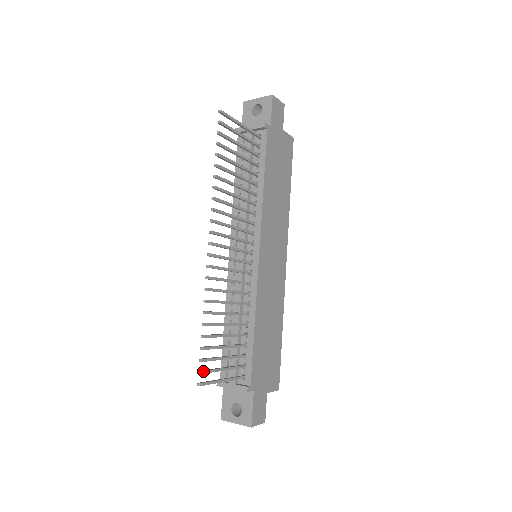
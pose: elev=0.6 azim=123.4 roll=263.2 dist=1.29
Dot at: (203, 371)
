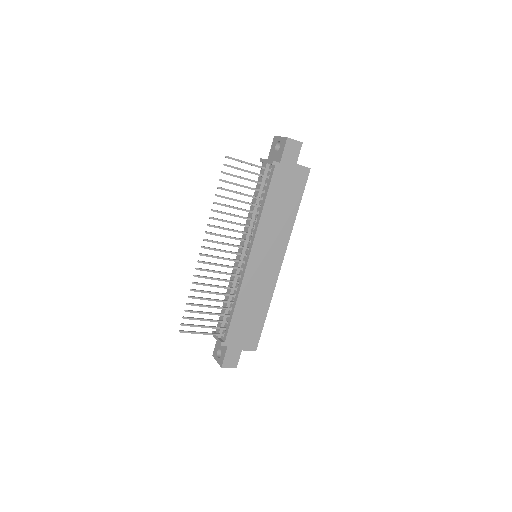
Dot at: (184, 324)
